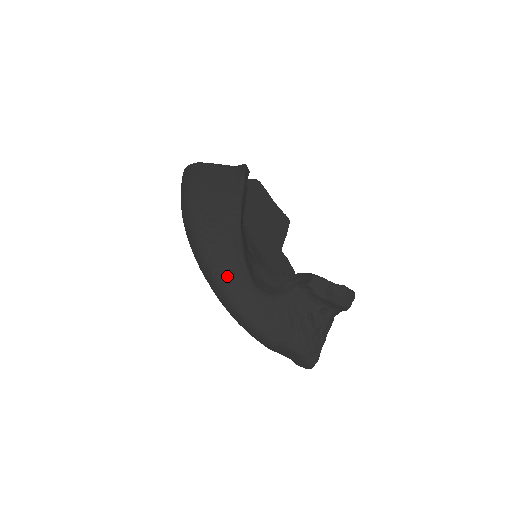
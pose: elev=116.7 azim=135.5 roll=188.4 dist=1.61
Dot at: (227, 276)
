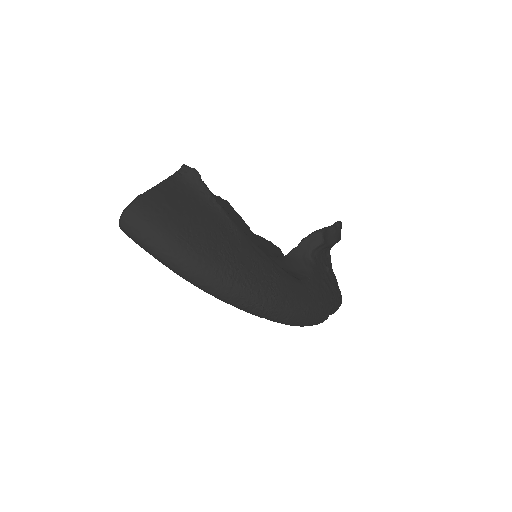
Dot at: (284, 294)
